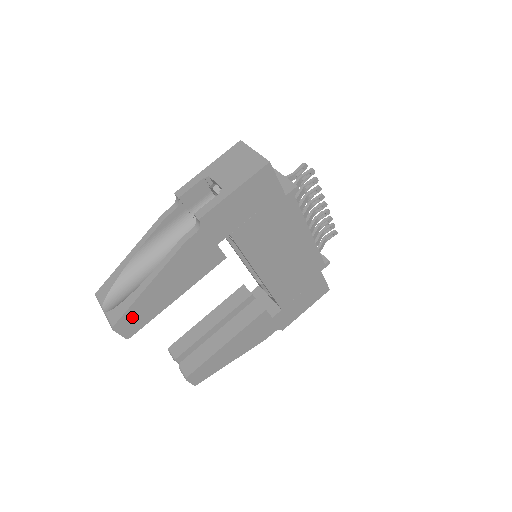
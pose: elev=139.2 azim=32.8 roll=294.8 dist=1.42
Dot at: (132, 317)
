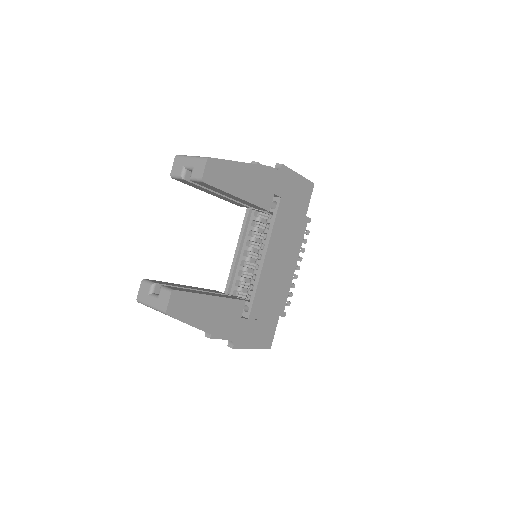
Dot at: (219, 169)
